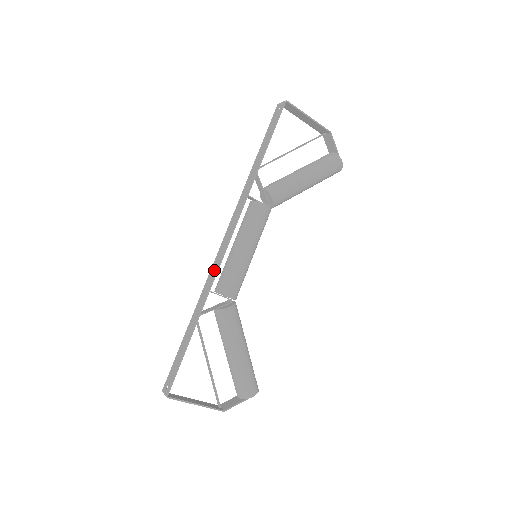
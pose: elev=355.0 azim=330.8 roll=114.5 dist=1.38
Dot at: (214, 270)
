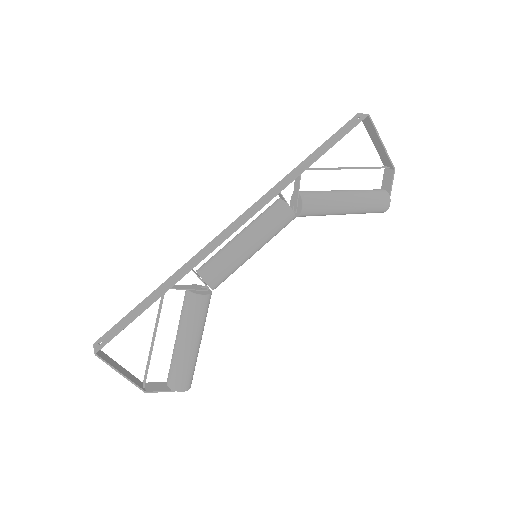
Dot at: (207, 250)
